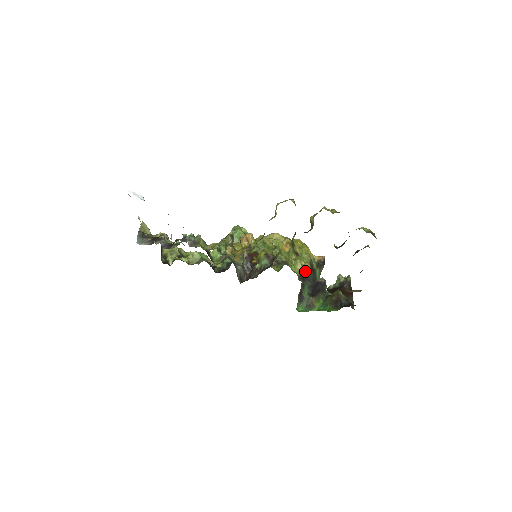
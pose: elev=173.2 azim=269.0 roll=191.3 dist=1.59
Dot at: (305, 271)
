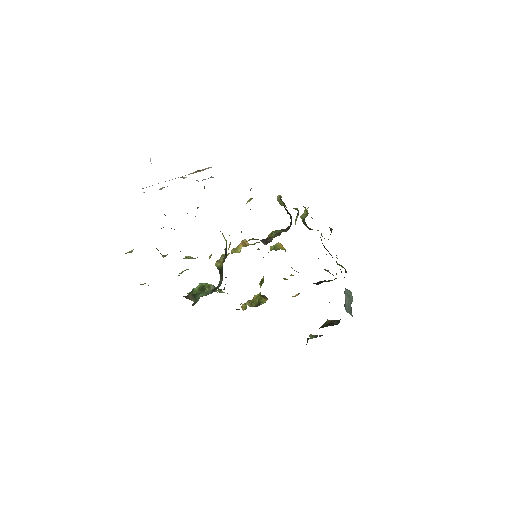
Dot at: occluded
